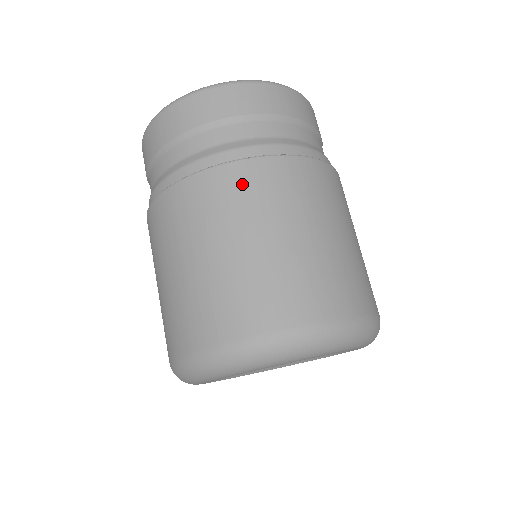
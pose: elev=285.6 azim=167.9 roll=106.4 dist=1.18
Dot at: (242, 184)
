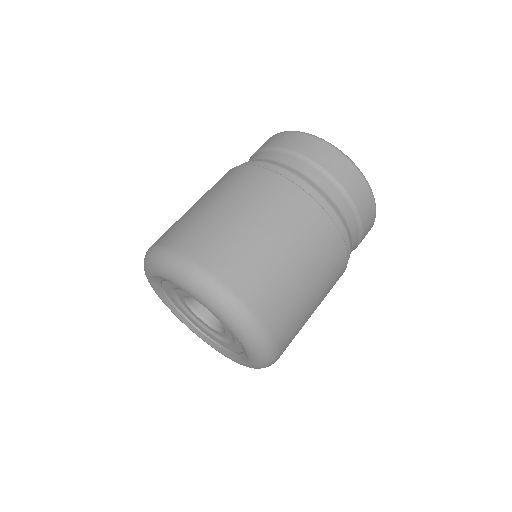
Dot at: (230, 176)
